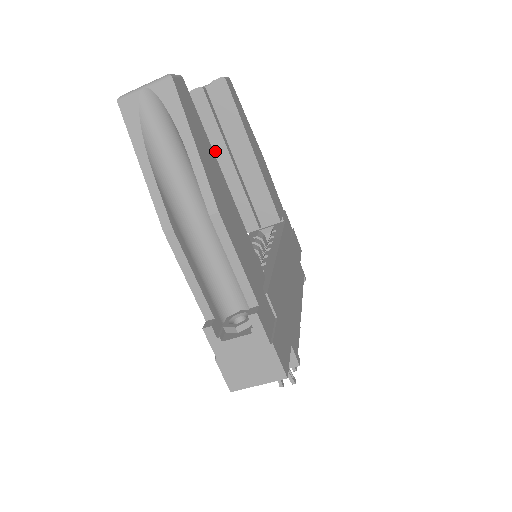
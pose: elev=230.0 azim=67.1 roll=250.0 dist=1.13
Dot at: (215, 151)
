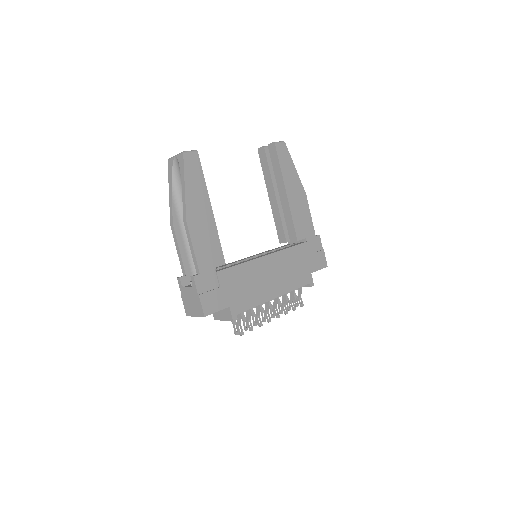
Dot at: (268, 187)
